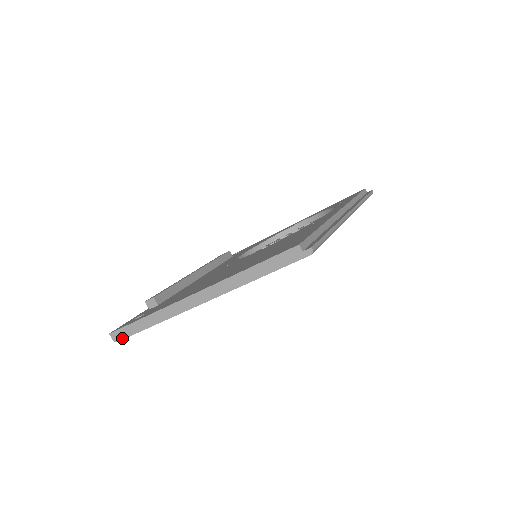
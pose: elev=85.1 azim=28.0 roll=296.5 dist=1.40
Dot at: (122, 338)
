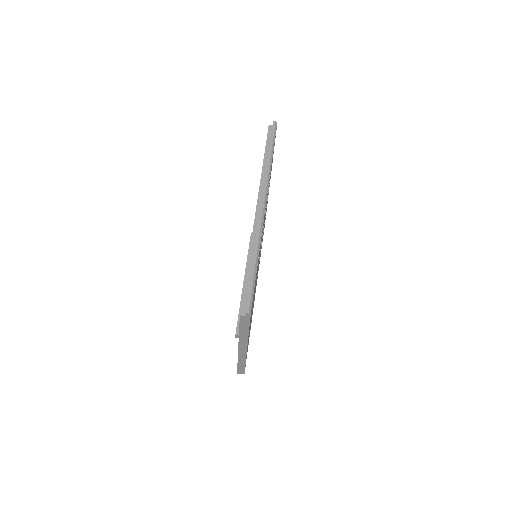
Dot at: (243, 372)
